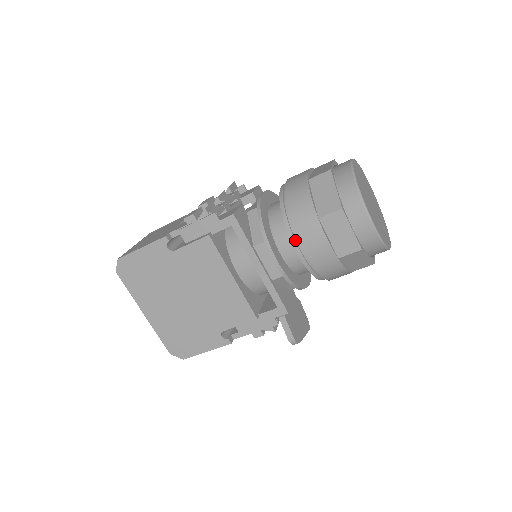
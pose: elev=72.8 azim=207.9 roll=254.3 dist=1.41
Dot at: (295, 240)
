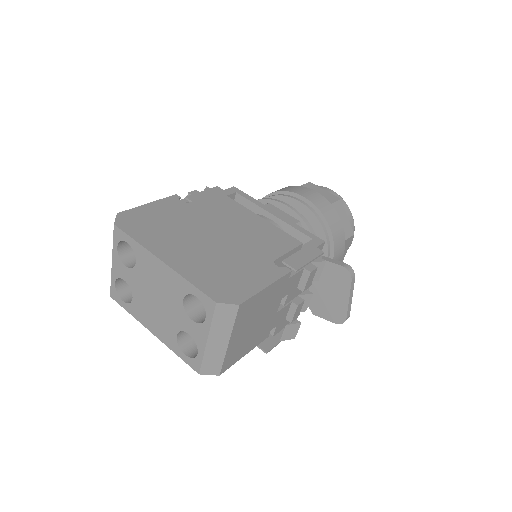
Dot at: (292, 197)
